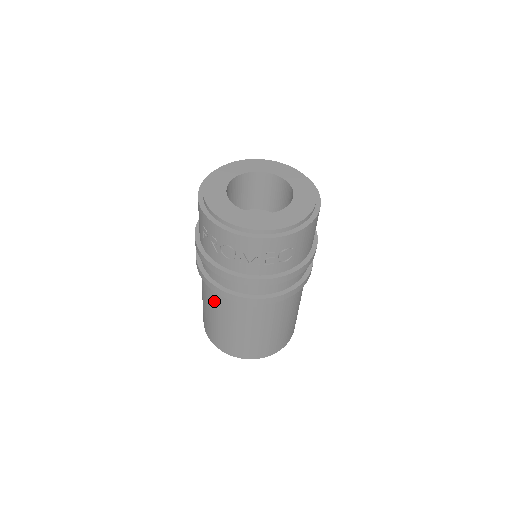
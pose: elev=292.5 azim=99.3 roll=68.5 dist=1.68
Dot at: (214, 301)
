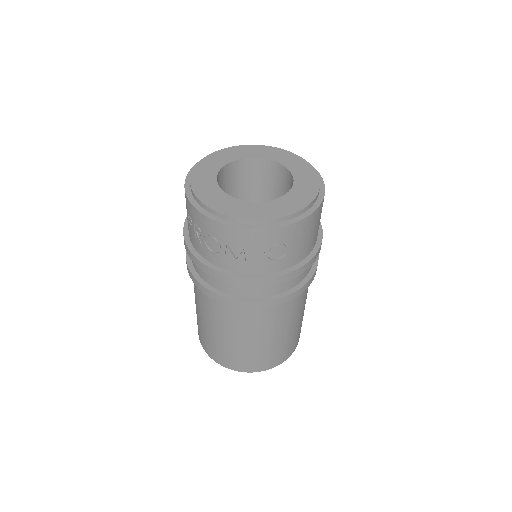
Dot at: (203, 302)
